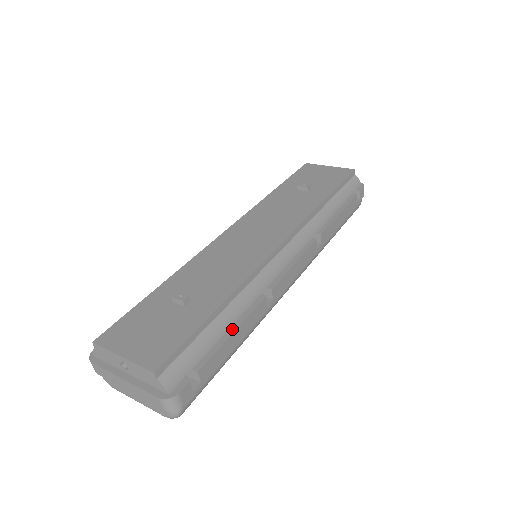
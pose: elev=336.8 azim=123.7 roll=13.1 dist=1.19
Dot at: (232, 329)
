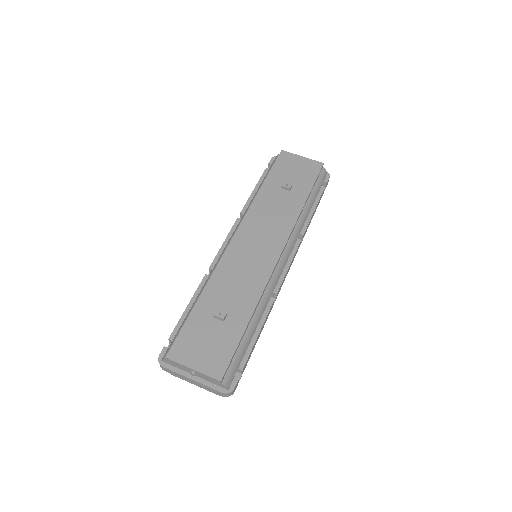
Dot at: (257, 333)
